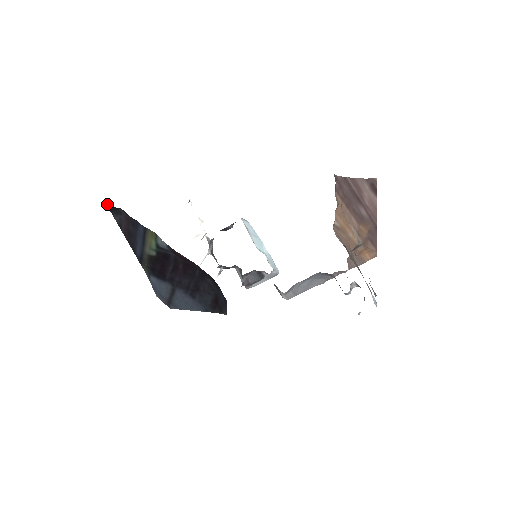
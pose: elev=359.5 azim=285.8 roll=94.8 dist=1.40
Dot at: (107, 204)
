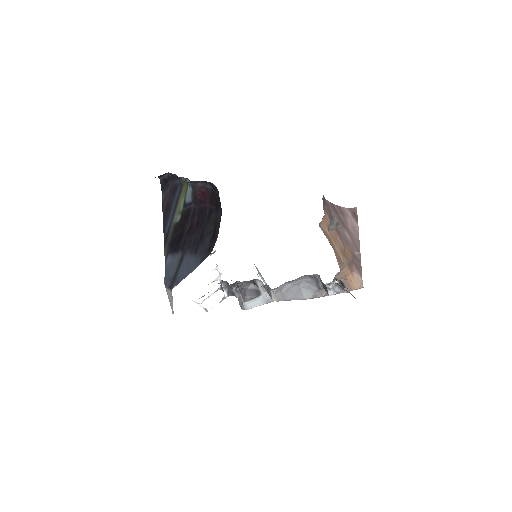
Dot at: (162, 182)
